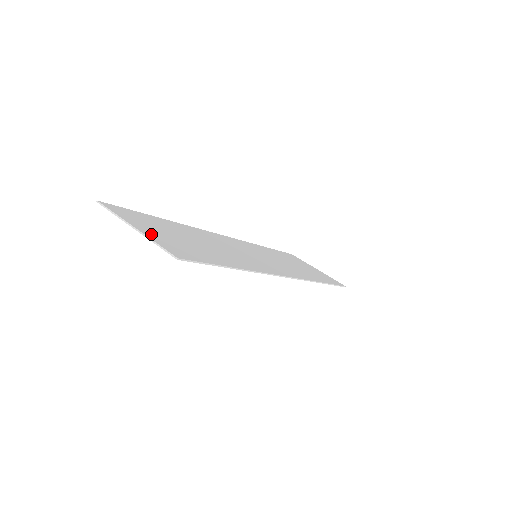
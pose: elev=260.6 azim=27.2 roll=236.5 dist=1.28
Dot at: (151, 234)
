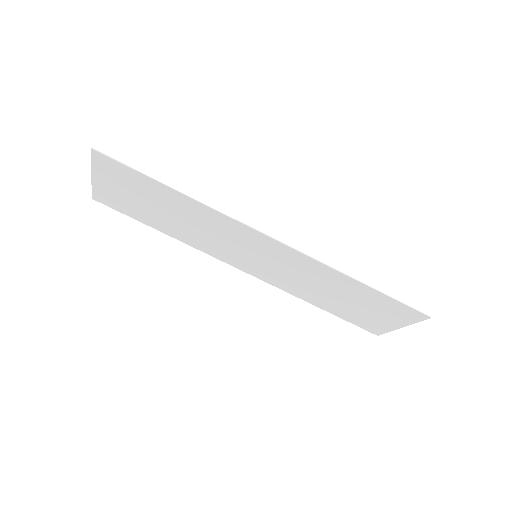
Dot at: (102, 176)
